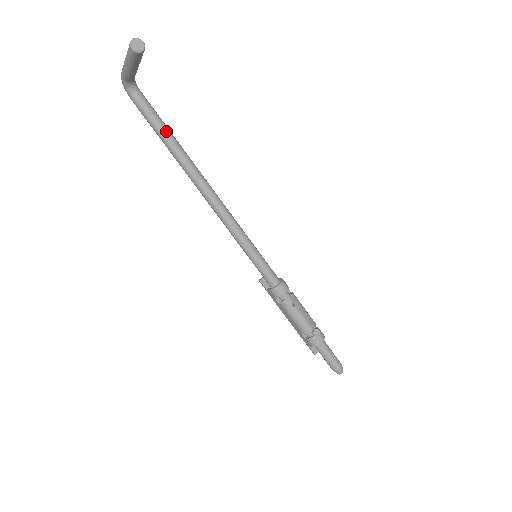
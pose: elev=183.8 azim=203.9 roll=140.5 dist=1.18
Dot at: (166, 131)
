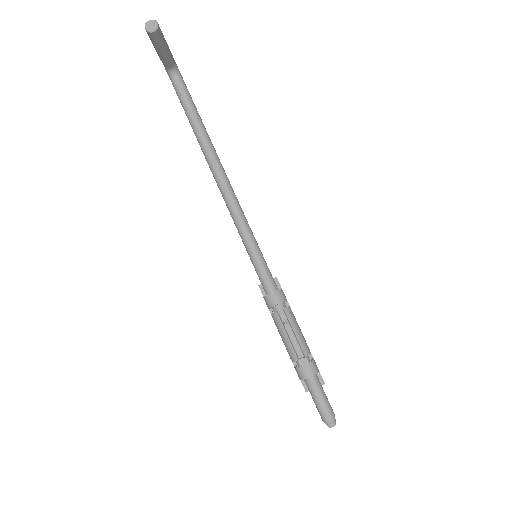
Dot at: (194, 116)
